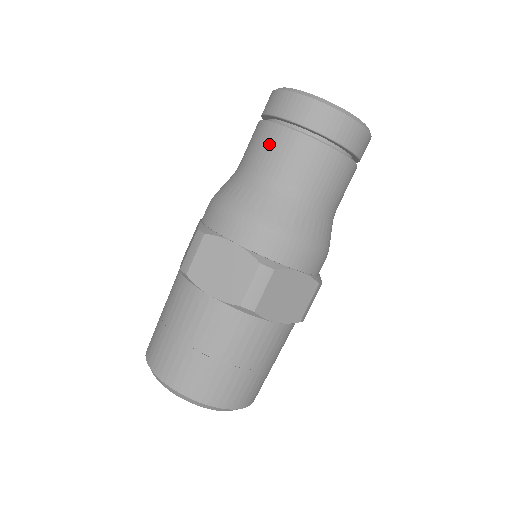
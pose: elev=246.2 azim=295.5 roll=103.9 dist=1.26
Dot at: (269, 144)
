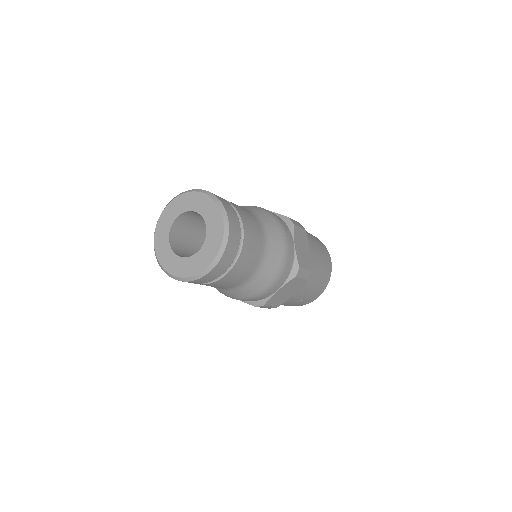
Dot at: occluded
